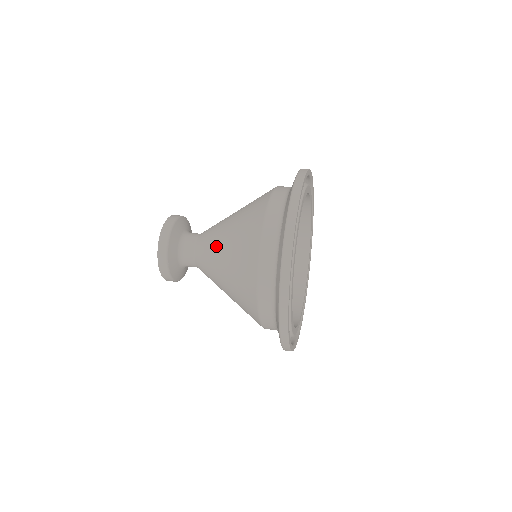
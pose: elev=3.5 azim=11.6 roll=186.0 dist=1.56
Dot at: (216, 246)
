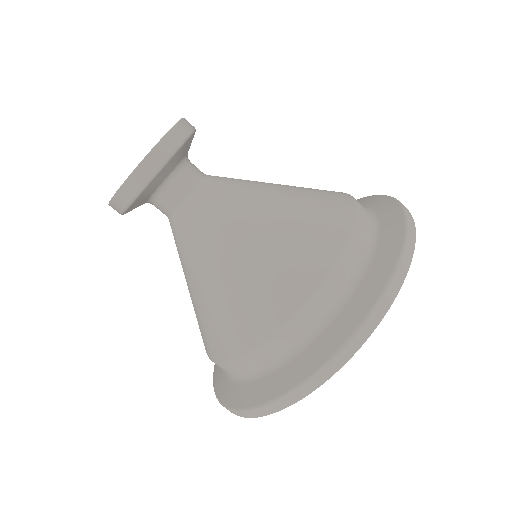
Dot at: (192, 267)
